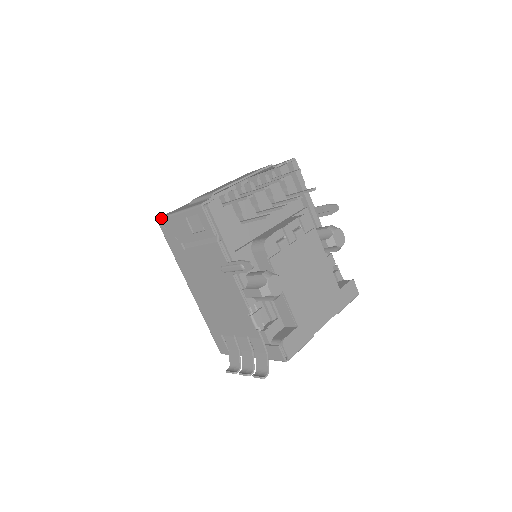
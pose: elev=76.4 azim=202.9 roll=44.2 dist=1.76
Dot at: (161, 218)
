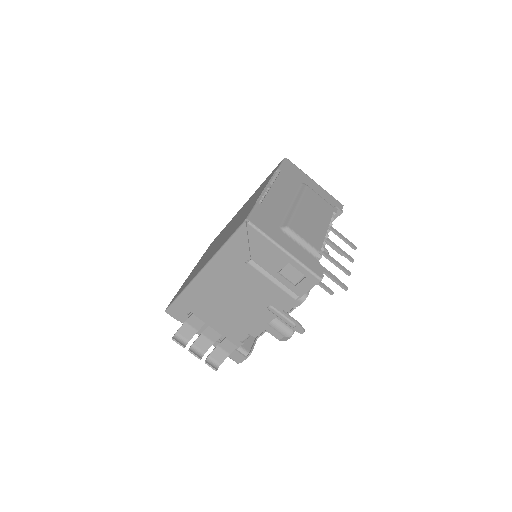
Dot at: (256, 228)
